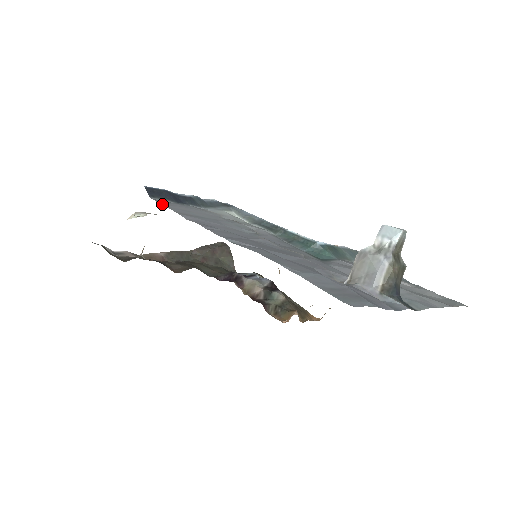
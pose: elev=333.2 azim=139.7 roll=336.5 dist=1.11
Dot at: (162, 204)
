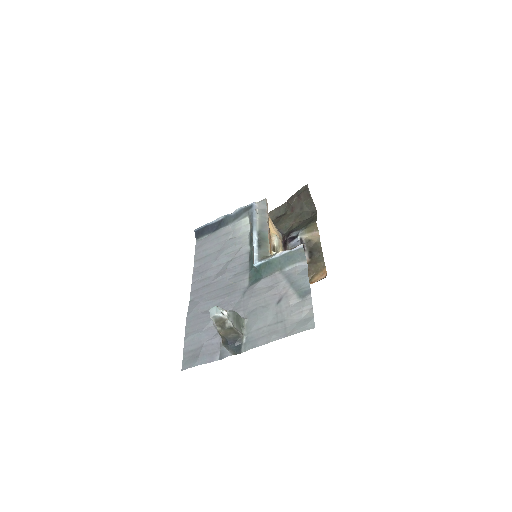
Dot at: (195, 249)
